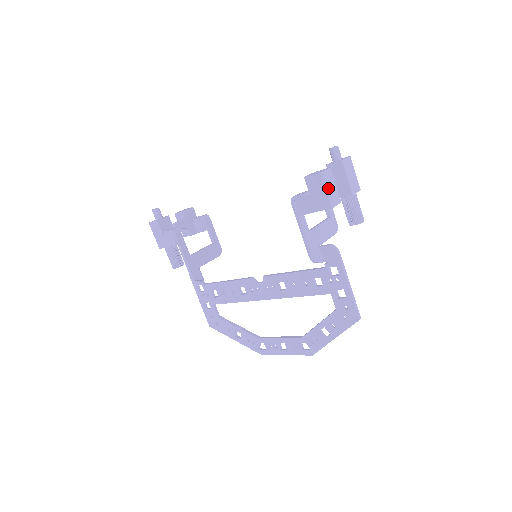
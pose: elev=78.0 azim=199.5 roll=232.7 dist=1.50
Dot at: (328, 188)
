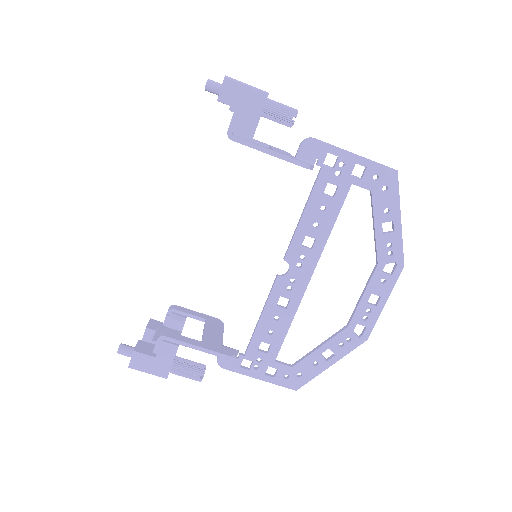
Dot at: (246, 84)
